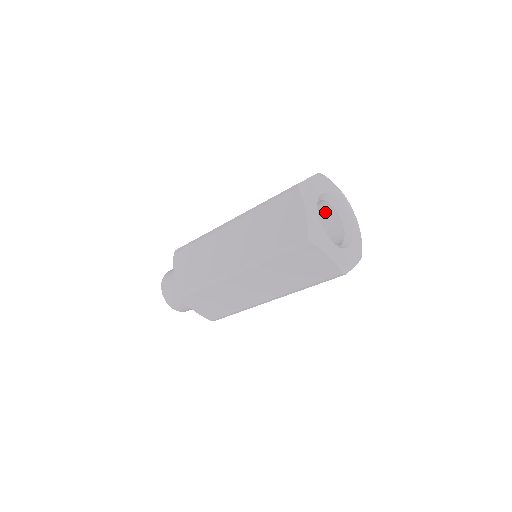
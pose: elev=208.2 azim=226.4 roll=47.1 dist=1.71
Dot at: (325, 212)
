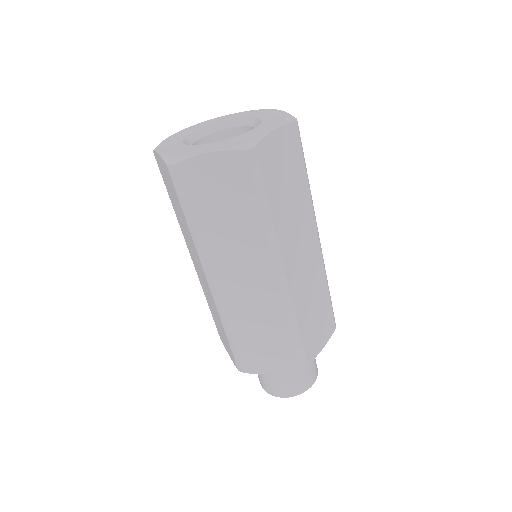
Dot at: occluded
